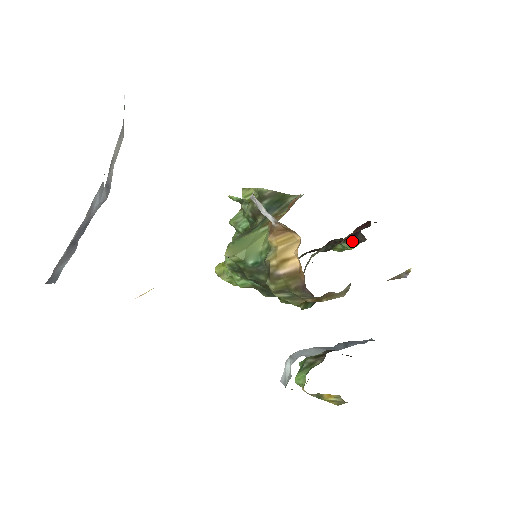
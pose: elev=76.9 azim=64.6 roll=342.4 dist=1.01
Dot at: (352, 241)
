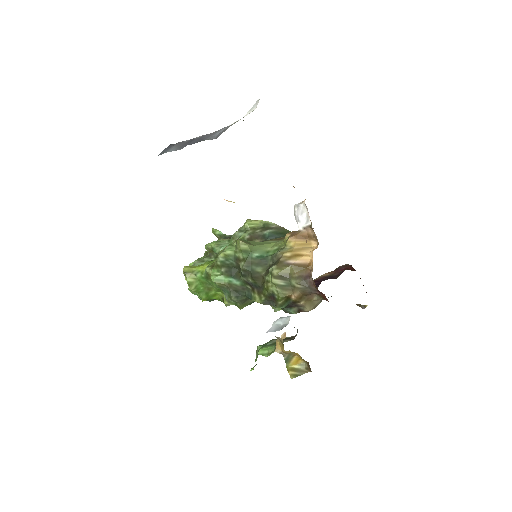
Dot at: occluded
